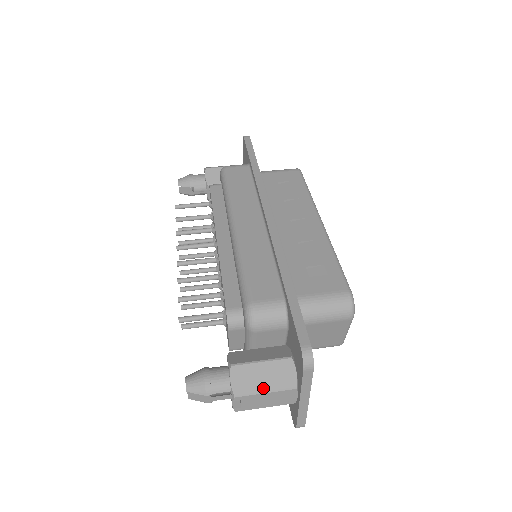
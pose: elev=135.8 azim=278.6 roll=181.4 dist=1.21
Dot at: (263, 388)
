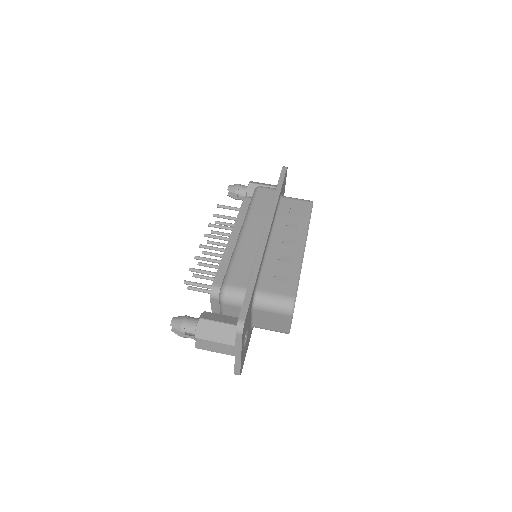
Dot at: (214, 338)
